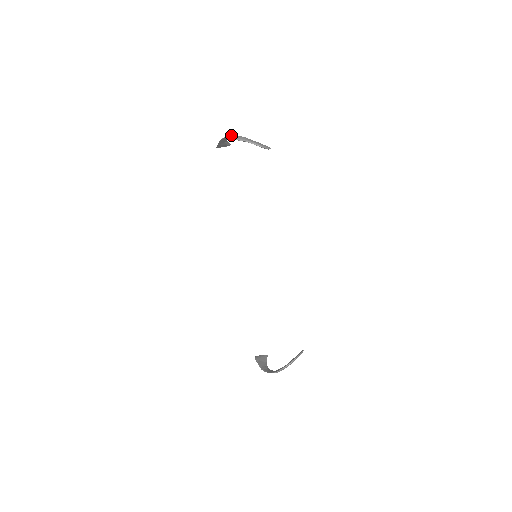
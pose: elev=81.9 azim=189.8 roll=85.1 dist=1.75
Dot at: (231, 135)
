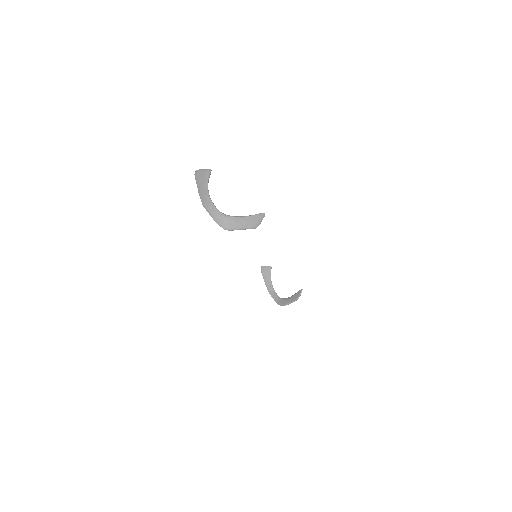
Dot at: (215, 210)
